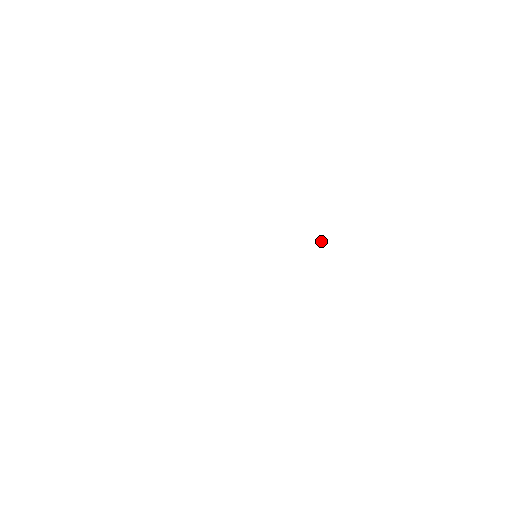
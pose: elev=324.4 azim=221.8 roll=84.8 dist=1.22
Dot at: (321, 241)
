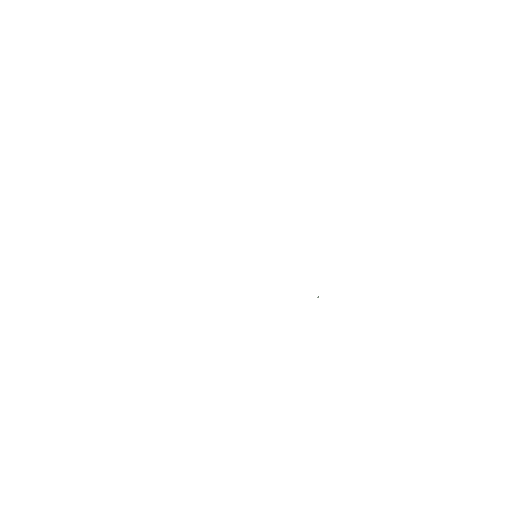
Dot at: occluded
